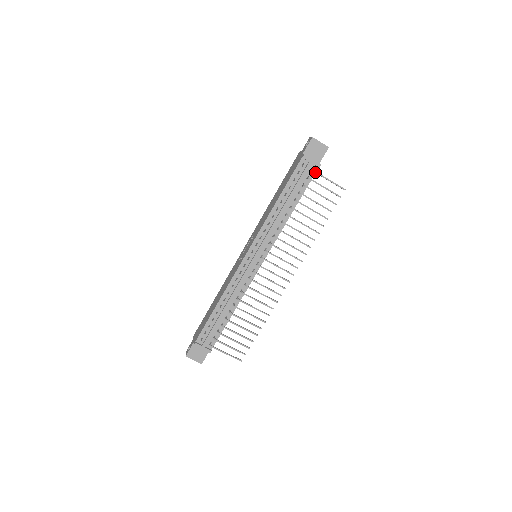
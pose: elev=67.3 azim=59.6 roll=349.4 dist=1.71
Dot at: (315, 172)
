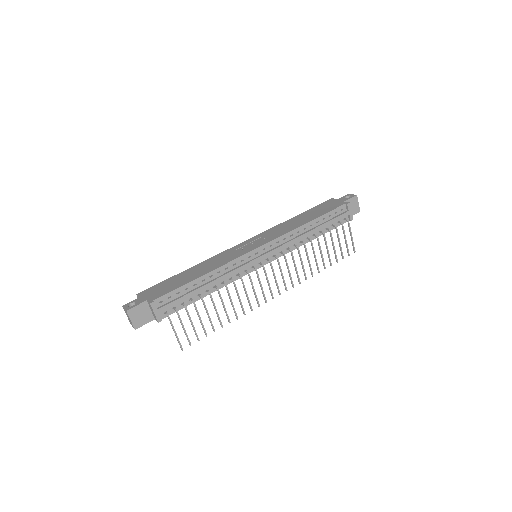
Dot at: occluded
